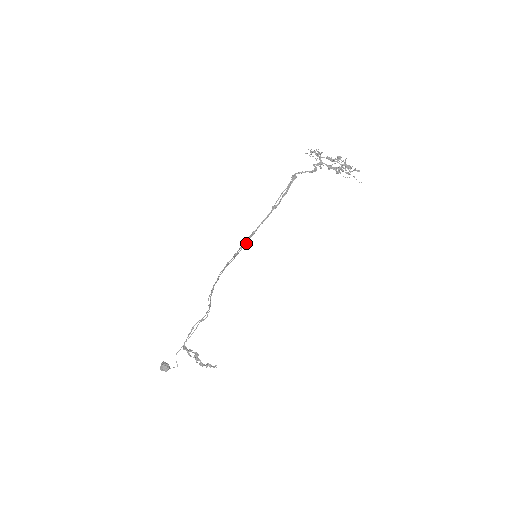
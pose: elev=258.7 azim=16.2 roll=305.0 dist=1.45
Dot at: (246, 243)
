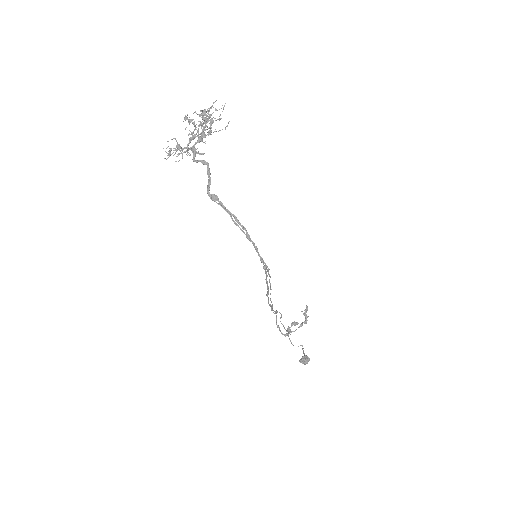
Dot at: occluded
